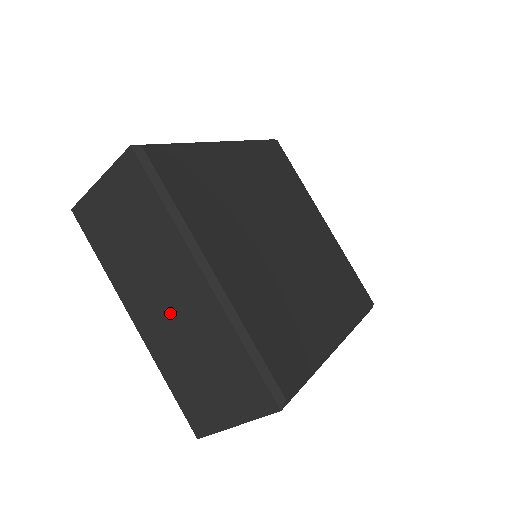
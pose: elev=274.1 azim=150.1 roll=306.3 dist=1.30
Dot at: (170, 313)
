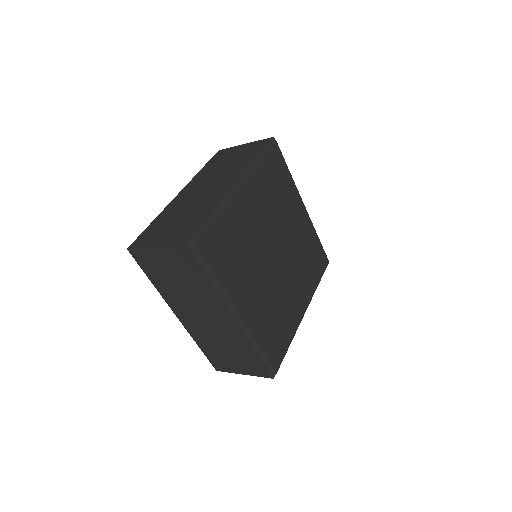
Dot at: (206, 323)
